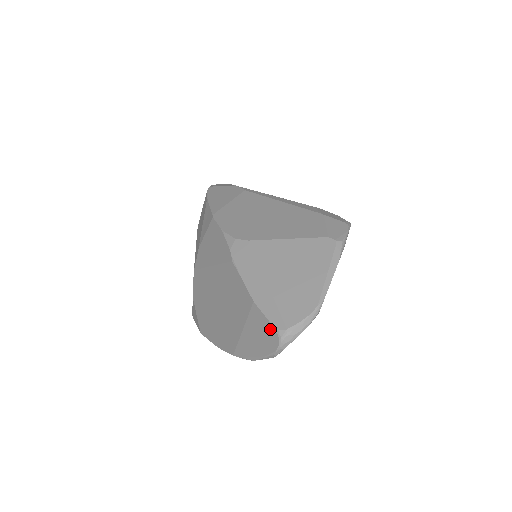
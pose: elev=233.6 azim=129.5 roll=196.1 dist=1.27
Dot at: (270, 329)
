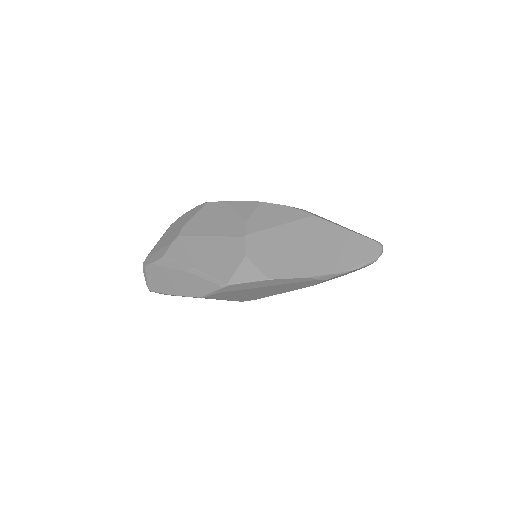
Dot at: (371, 242)
